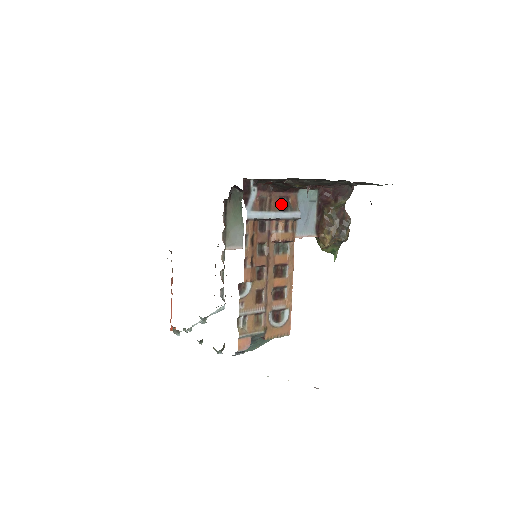
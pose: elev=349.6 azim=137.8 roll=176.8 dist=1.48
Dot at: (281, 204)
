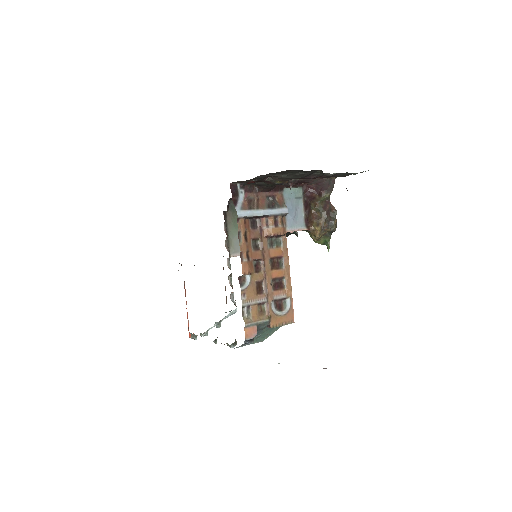
Dot at: (268, 202)
